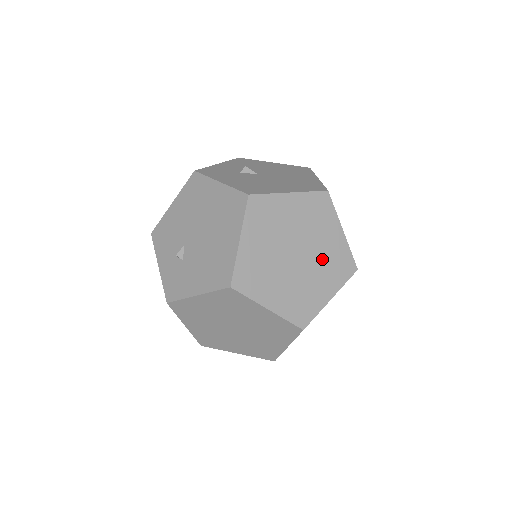
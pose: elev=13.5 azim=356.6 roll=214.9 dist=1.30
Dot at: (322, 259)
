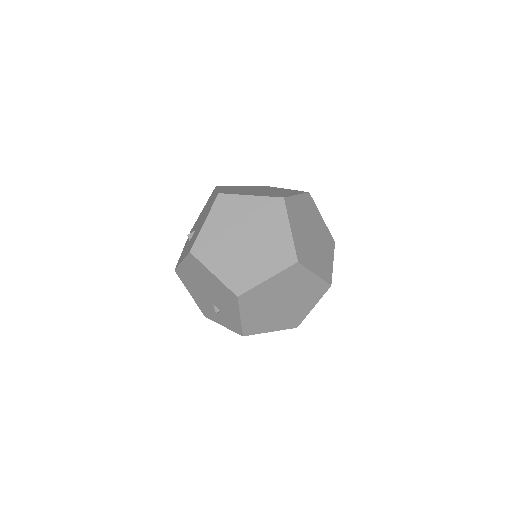
Dot at: (260, 222)
